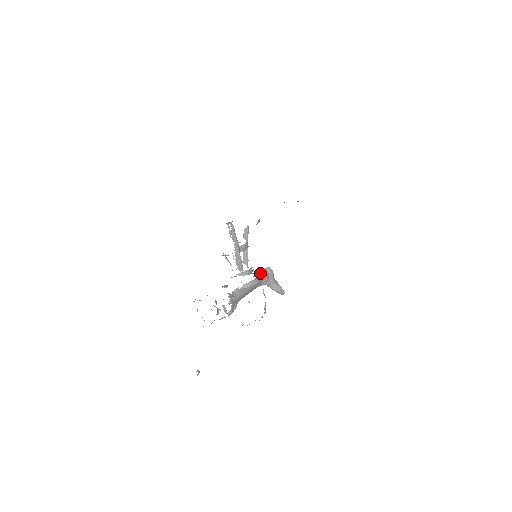
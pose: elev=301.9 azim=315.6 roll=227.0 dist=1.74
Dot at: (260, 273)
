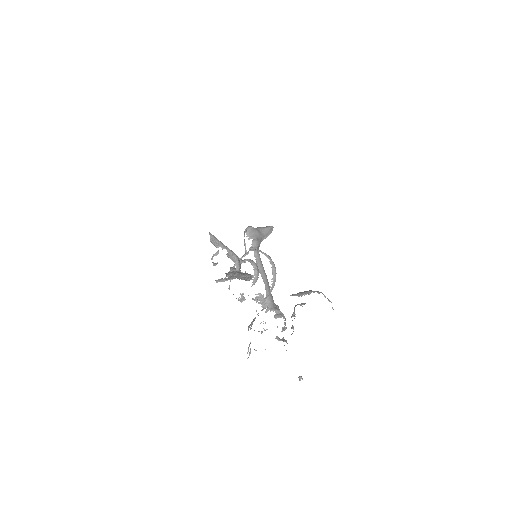
Dot at: (251, 247)
